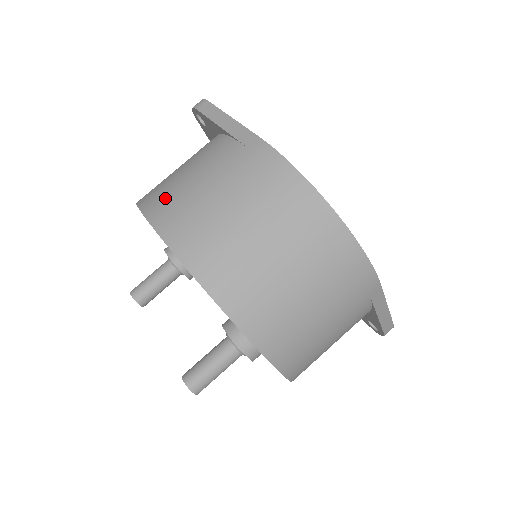
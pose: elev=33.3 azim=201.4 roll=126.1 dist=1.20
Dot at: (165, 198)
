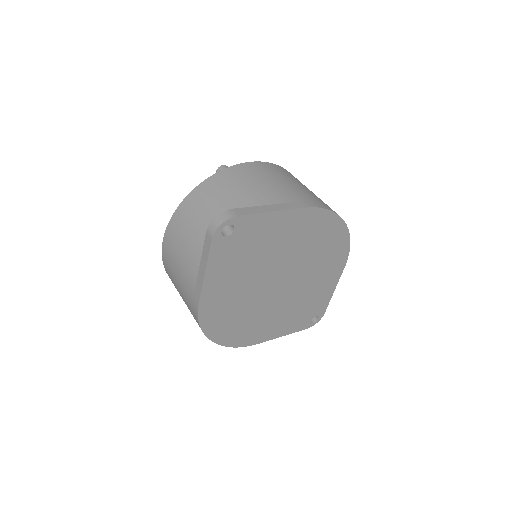
Dot at: (171, 242)
